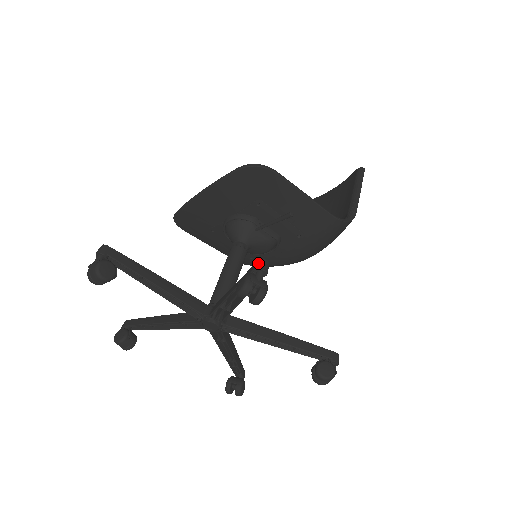
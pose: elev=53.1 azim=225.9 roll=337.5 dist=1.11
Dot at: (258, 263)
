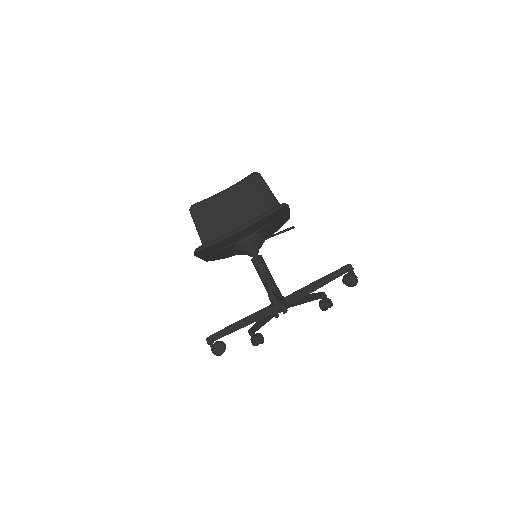
Dot at: (350, 267)
